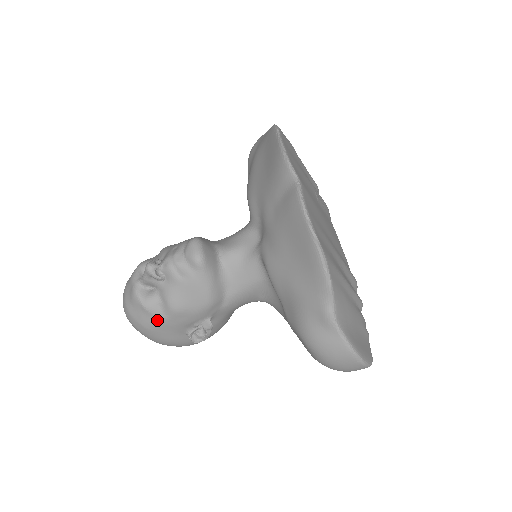
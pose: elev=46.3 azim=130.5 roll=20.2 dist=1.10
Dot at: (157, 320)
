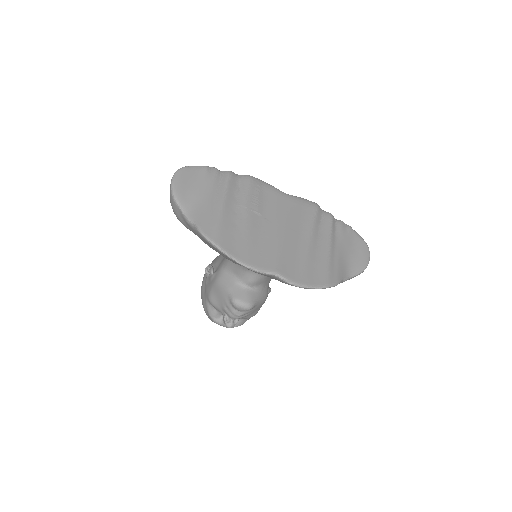
Dot at: occluded
